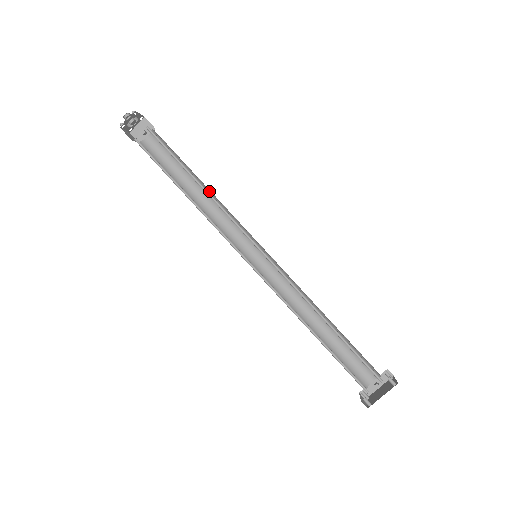
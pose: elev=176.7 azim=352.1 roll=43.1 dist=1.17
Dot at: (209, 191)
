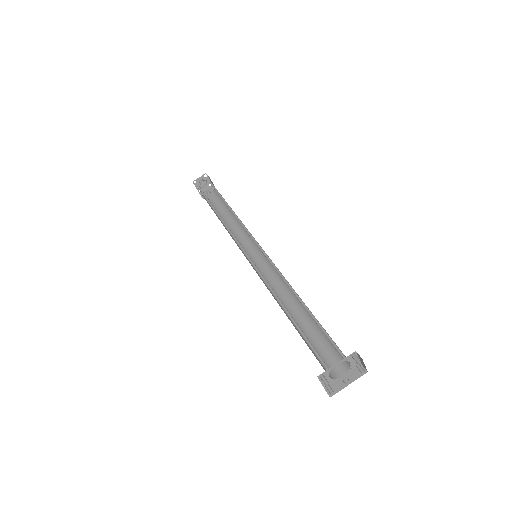
Dot at: occluded
